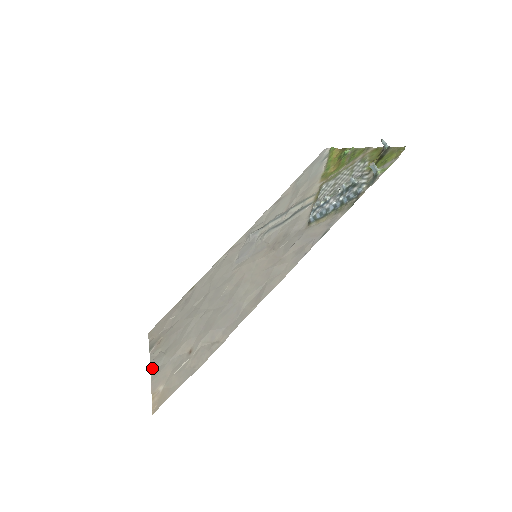
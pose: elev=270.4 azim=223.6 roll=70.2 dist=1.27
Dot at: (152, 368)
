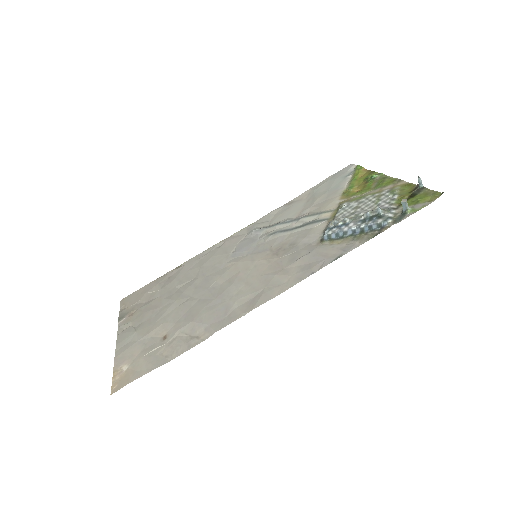
Dot at: (119, 341)
